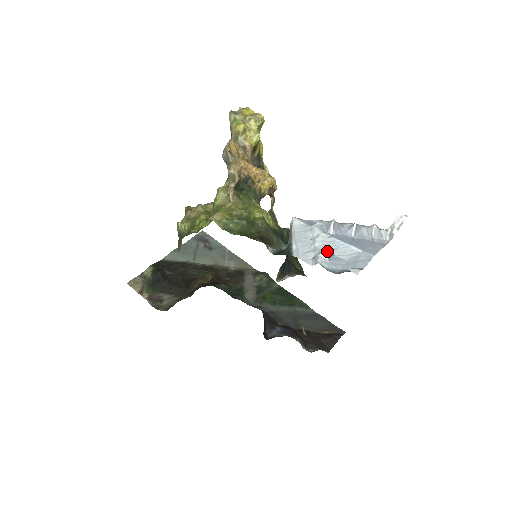
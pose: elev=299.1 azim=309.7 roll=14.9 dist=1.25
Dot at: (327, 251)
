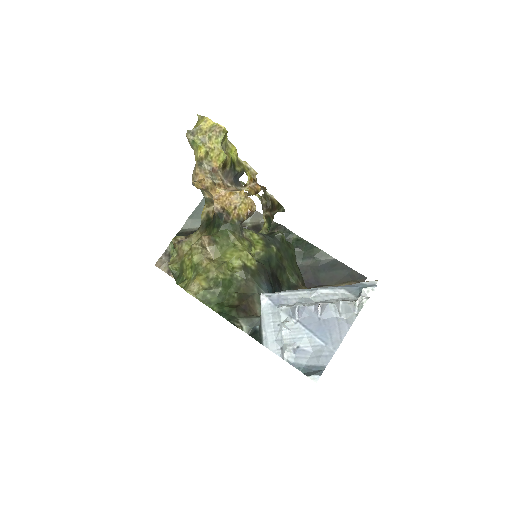
Dot at: (293, 342)
